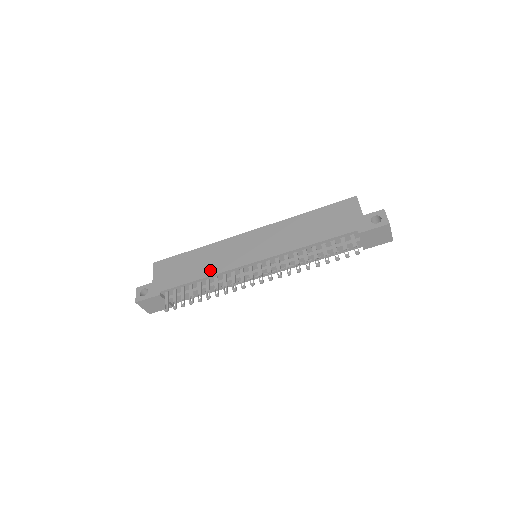
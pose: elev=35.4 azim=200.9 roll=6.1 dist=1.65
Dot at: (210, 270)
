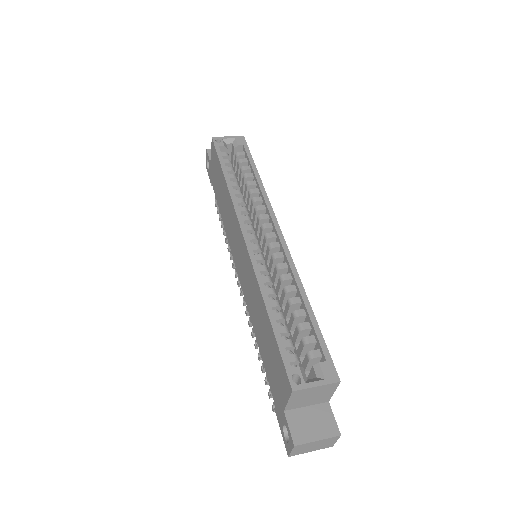
Dot at: (225, 222)
